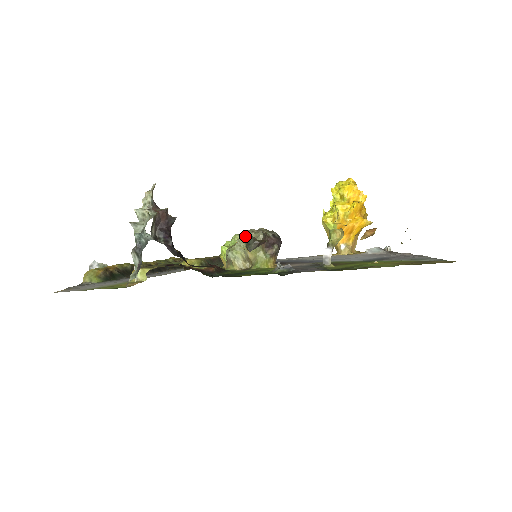
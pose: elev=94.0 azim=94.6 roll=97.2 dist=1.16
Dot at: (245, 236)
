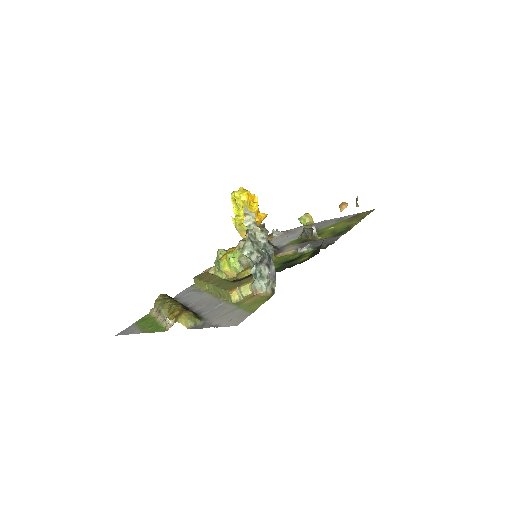
Dot at: occluded
